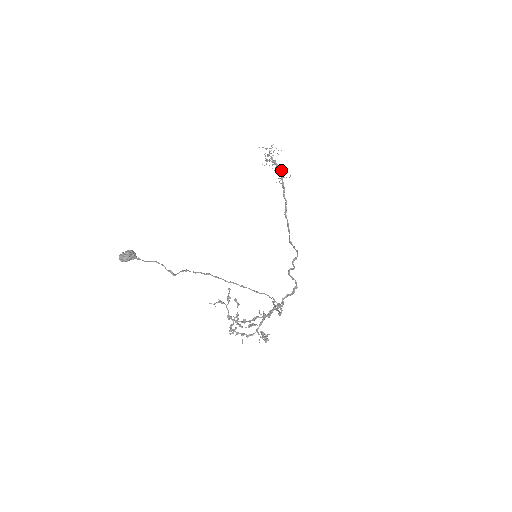
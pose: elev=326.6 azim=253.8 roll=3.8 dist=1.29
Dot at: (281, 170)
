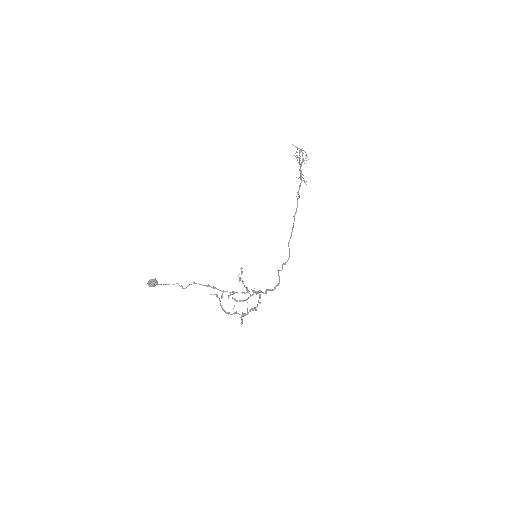
Dot at: (301, 179)
